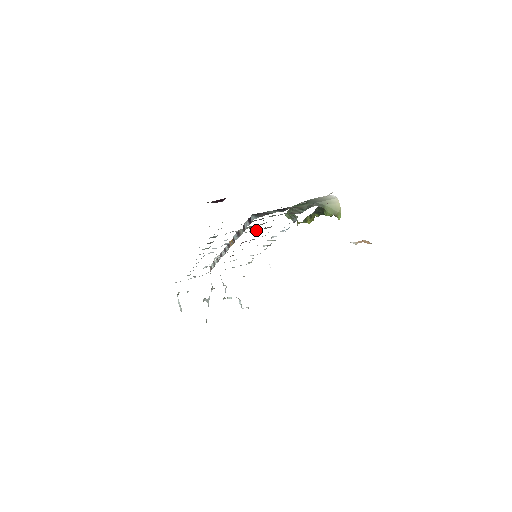
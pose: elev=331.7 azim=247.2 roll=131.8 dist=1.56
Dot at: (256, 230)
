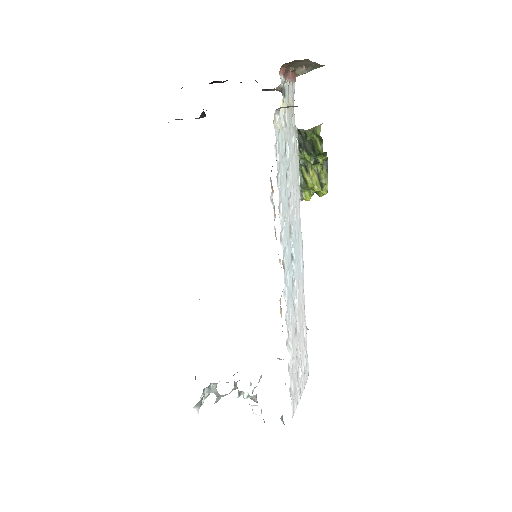
Dot at: occluded
